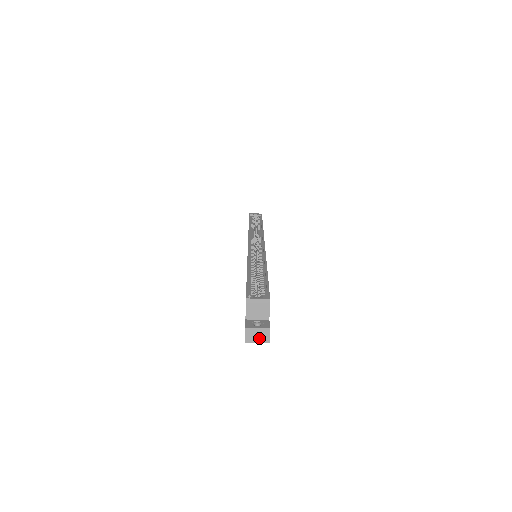
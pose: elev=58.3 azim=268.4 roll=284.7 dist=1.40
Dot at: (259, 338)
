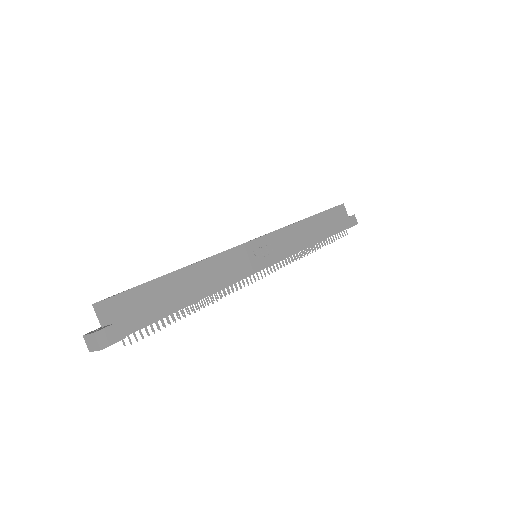
Dot at: (94, 345)
